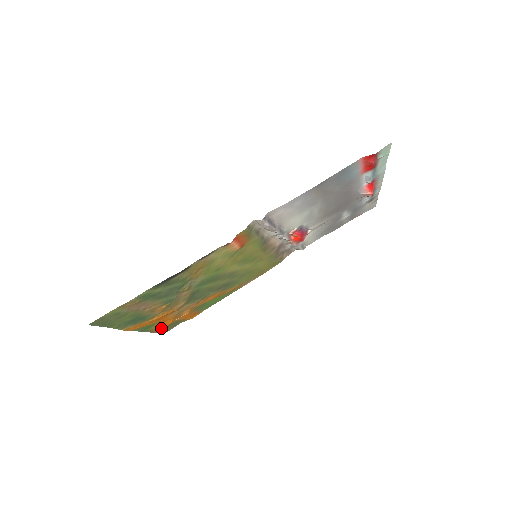
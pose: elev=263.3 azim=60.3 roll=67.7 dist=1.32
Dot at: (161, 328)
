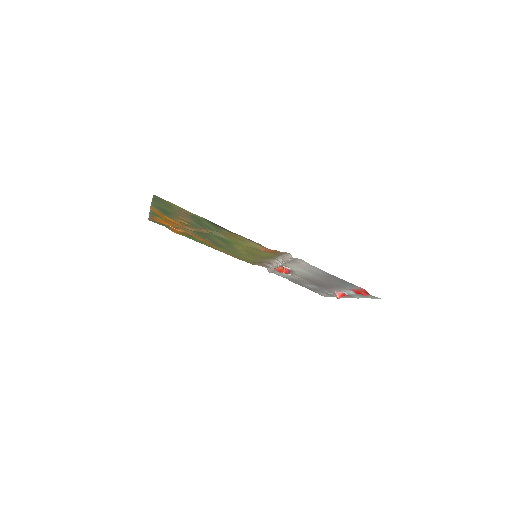
Dot at: (157, 220)
